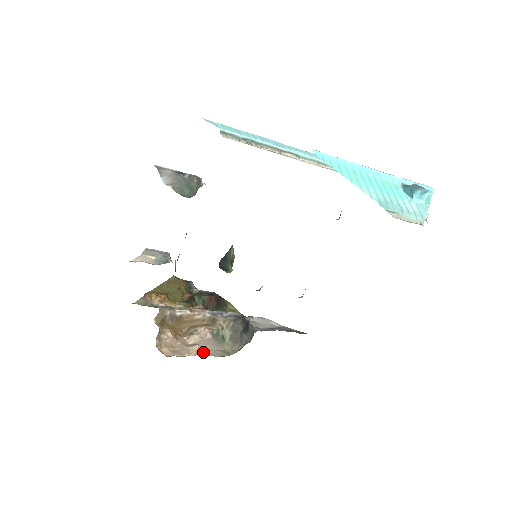
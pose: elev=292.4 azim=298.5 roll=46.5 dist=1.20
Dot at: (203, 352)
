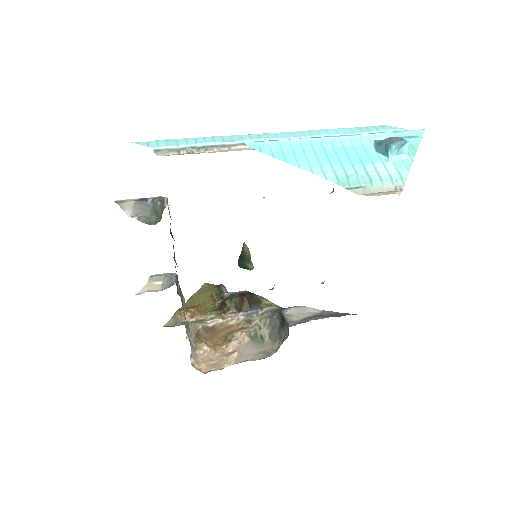
Dot at: (242, 359)
